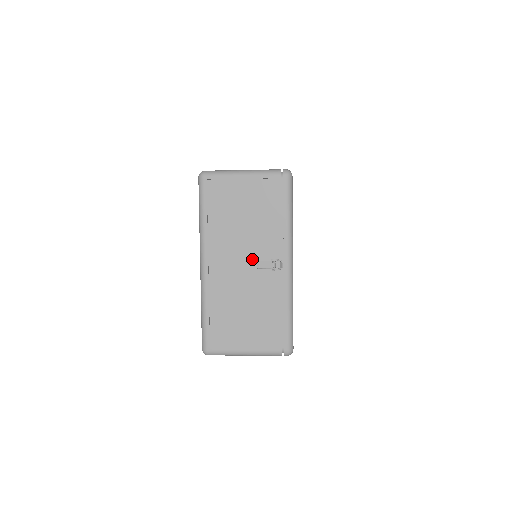
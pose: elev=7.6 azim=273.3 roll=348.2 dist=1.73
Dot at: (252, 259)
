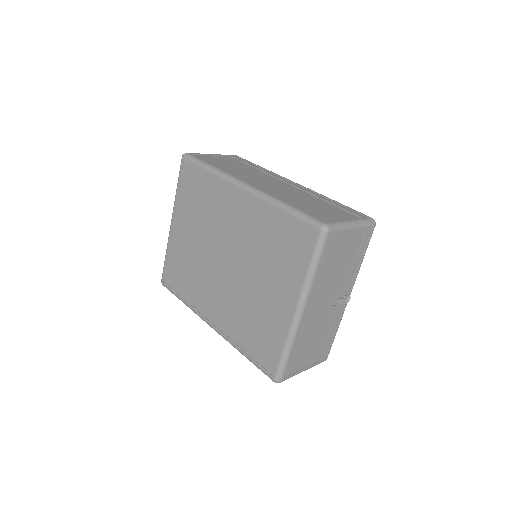
Dot at: (332, 298)
